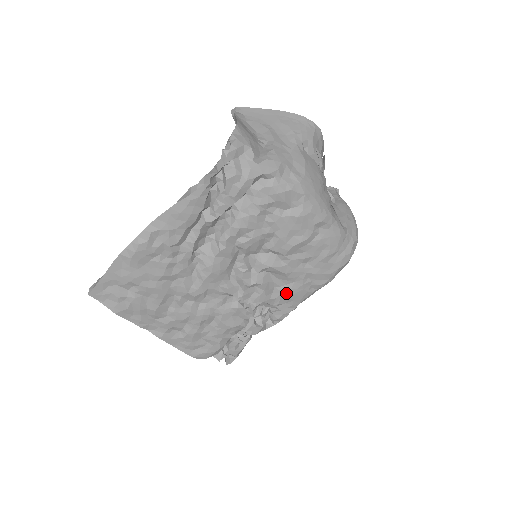
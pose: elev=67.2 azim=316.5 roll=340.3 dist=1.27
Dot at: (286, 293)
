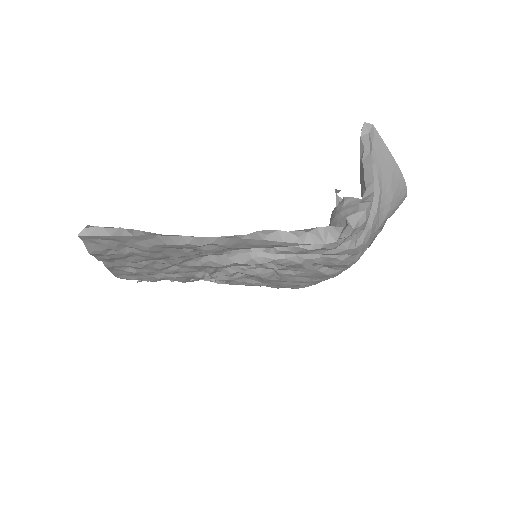
Dot at: (246, 283)
